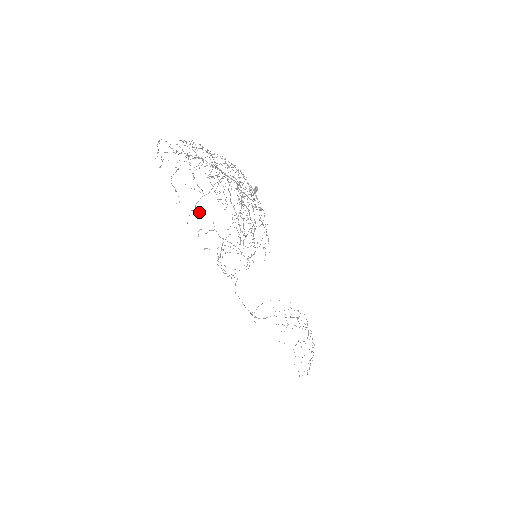
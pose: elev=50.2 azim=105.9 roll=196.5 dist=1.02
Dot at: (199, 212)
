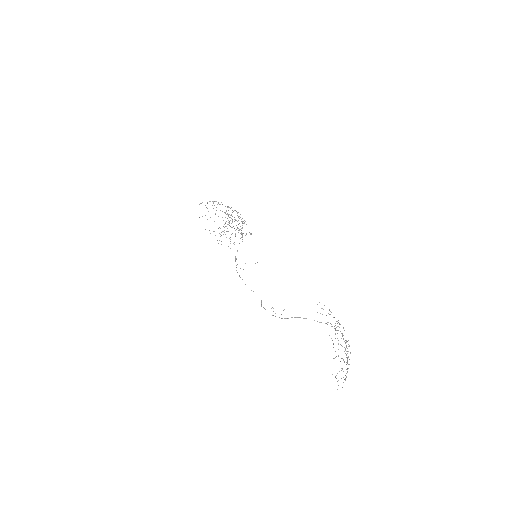
Dot at: occluded
